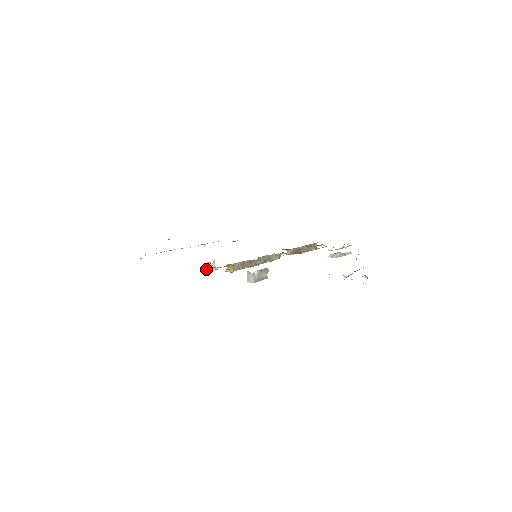
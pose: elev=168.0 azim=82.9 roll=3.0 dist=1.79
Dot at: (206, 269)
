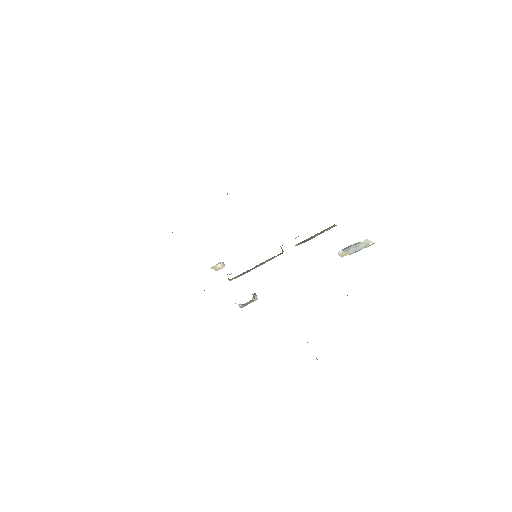
Dot at: (214, 269)
